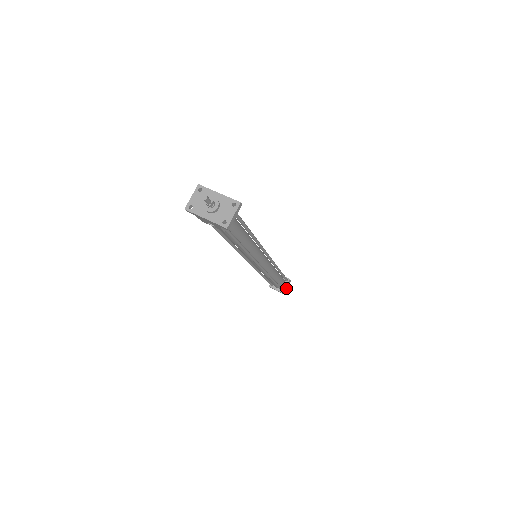
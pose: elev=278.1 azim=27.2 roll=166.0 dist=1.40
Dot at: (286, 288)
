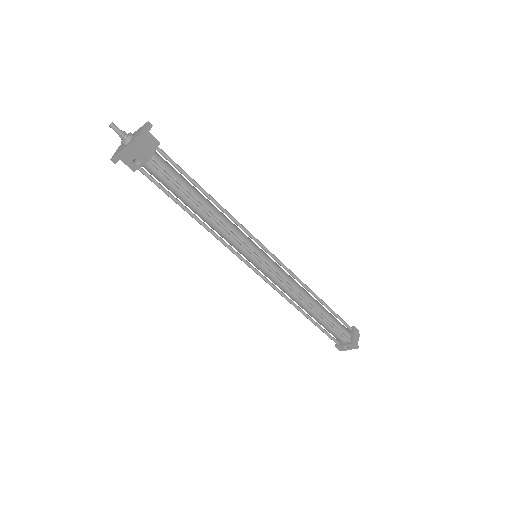
Dot at: (356, 339)
